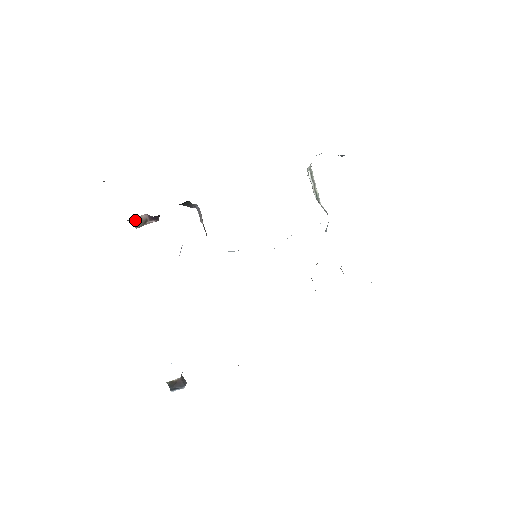
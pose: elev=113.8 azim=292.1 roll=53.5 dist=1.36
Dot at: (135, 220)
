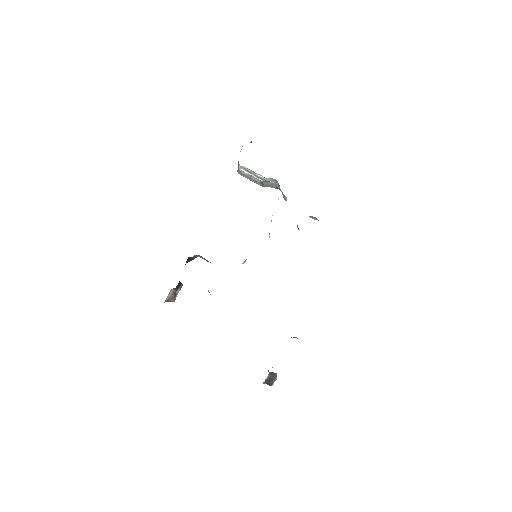
Dot at: (169, 298)
